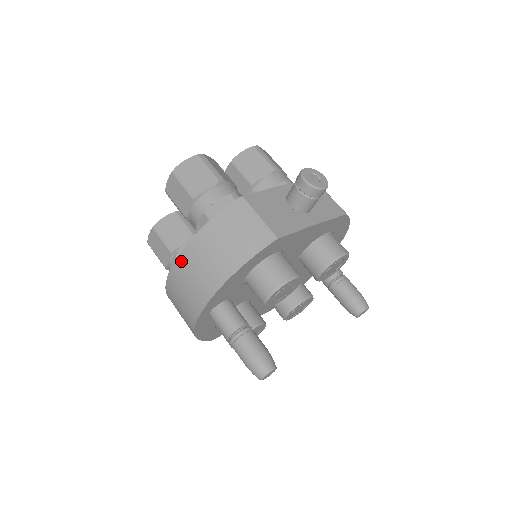
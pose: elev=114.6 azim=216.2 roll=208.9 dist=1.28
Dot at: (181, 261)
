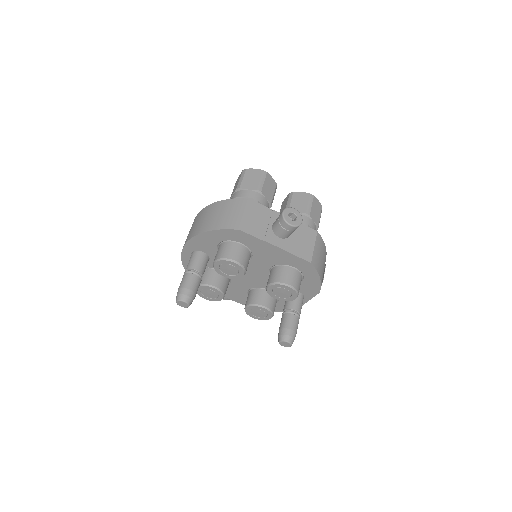
Dot at: (200, 213)
